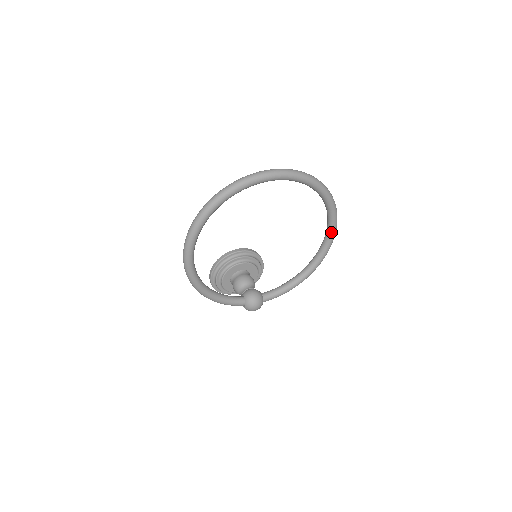
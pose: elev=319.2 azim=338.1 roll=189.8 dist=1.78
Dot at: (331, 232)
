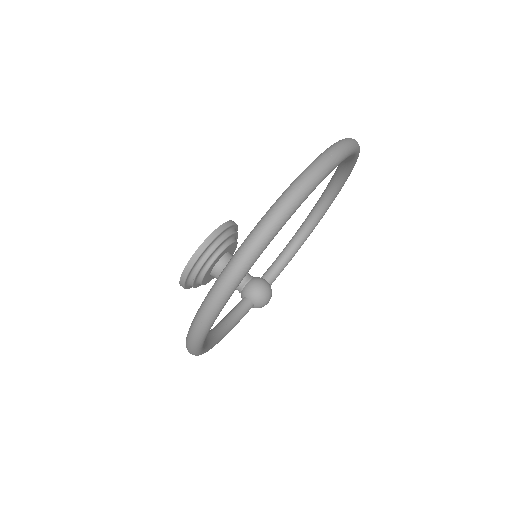
Dot at: (346, 177)
